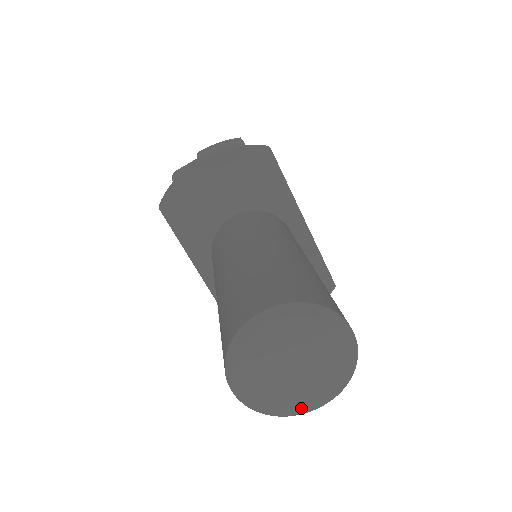
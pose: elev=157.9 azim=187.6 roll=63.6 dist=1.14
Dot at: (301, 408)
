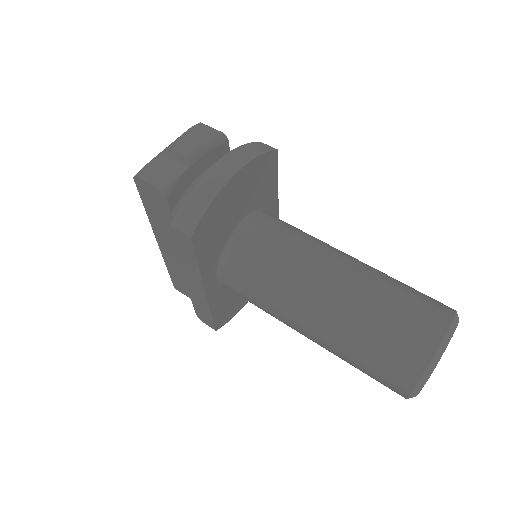
Dot at: occluded
